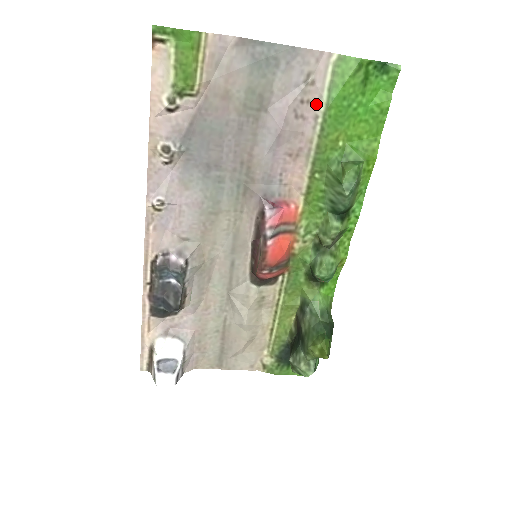
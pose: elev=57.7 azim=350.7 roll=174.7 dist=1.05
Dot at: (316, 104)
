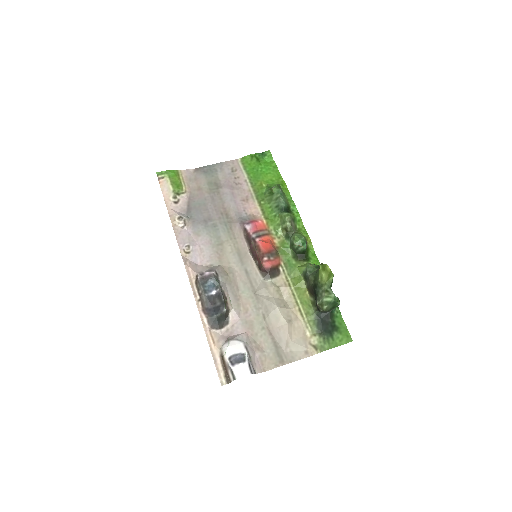
Dot at: (242, 176)
